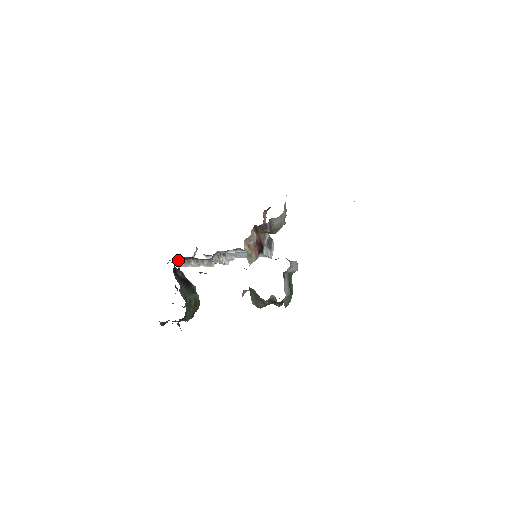
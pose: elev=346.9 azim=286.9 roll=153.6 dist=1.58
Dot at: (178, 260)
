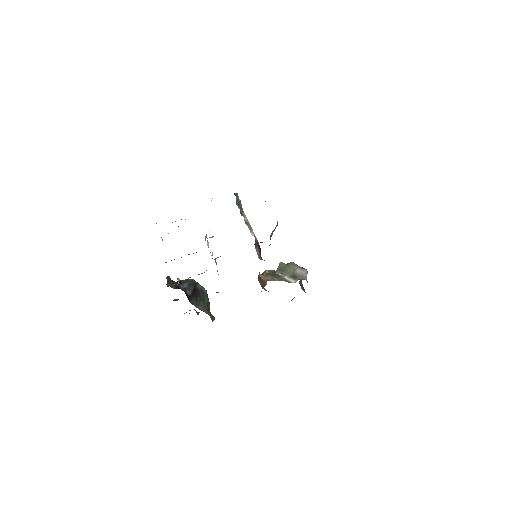
Dot at: occluded
